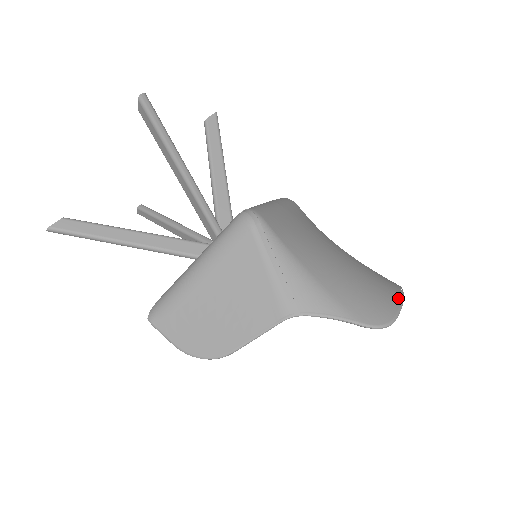
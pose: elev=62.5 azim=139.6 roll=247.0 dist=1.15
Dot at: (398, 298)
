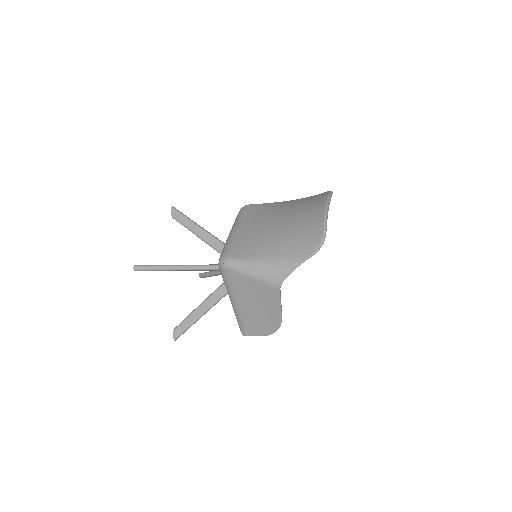
Dot at: (322, 216)
